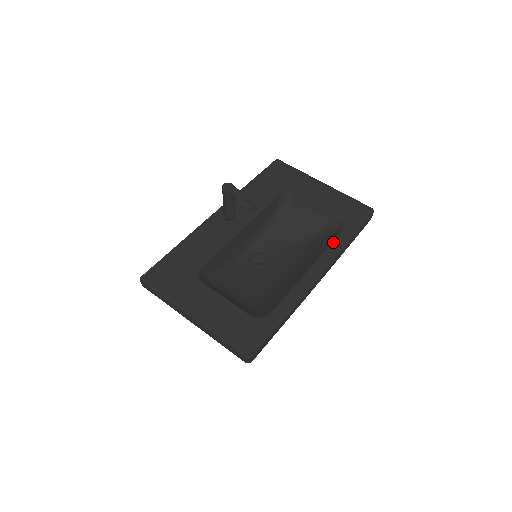
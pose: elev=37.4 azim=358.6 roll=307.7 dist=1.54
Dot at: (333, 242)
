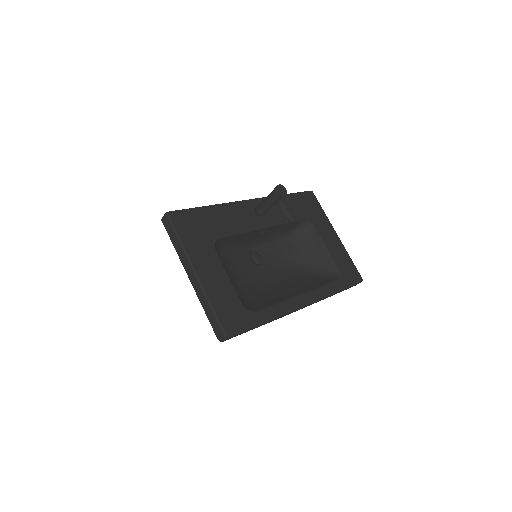
Dot at: (326, 285)
